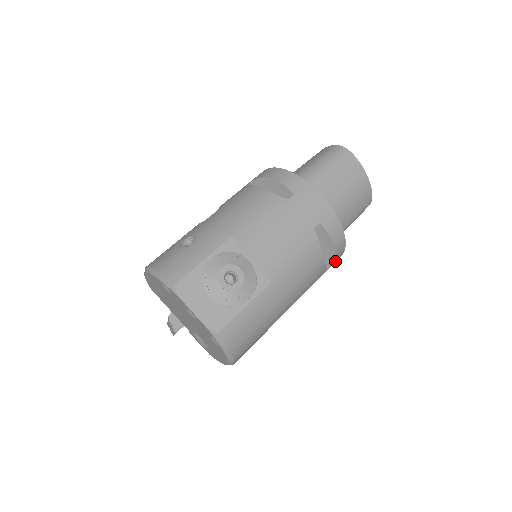
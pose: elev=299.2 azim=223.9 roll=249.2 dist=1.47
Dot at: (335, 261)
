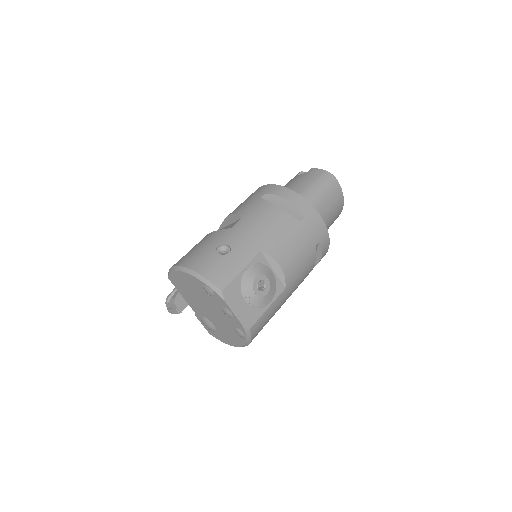
Dot at: occluded
